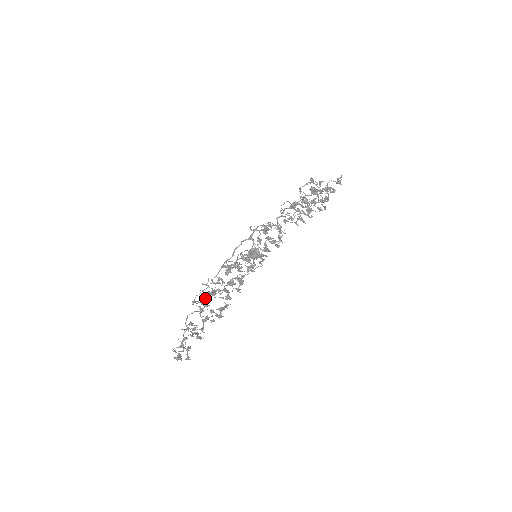
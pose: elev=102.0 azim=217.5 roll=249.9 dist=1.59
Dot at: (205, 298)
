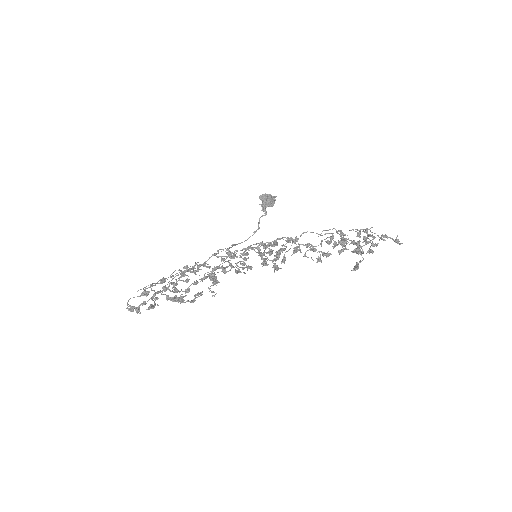
Dot at: (175, 300)
